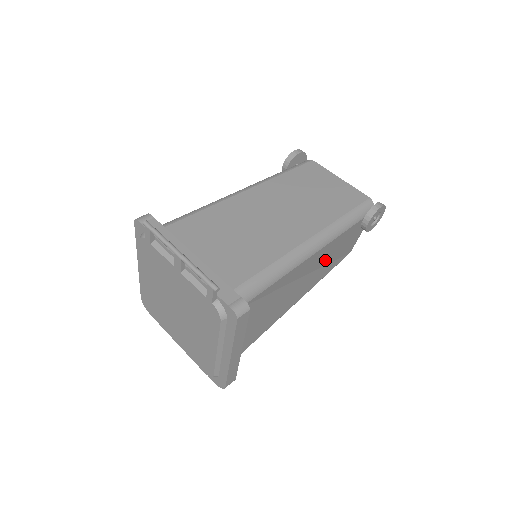
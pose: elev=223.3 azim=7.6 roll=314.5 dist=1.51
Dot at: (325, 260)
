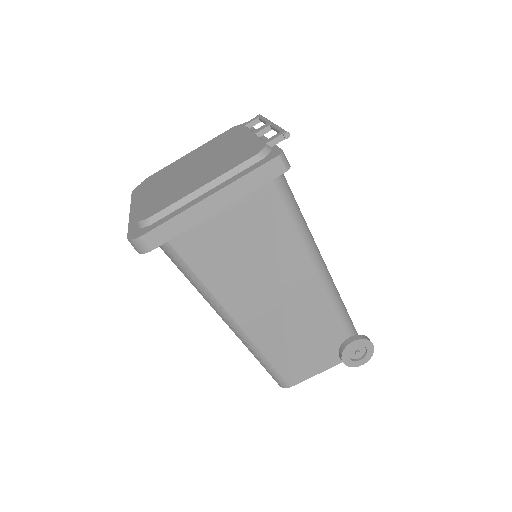
Dot at: (296, 323)
